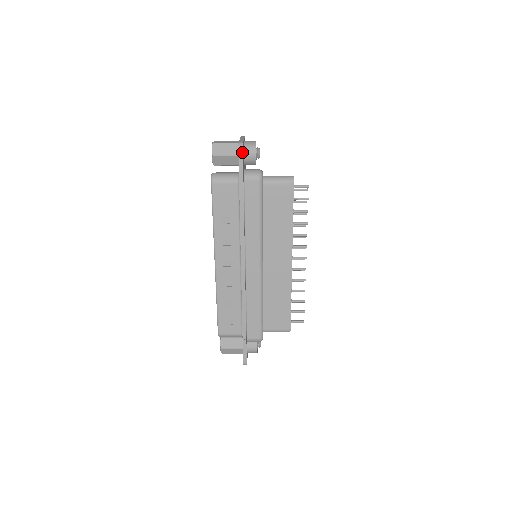
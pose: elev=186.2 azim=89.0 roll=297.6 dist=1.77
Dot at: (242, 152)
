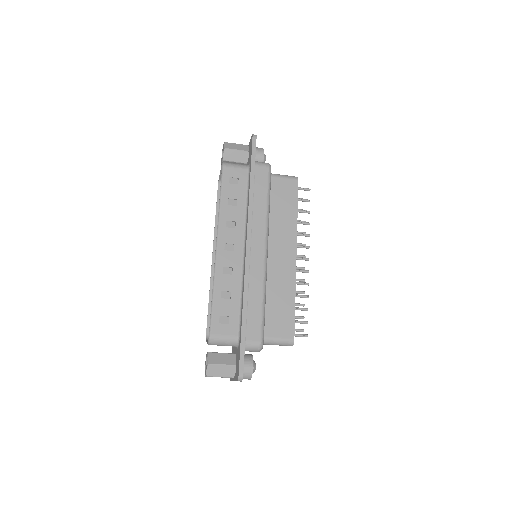
Dot at: occluded
